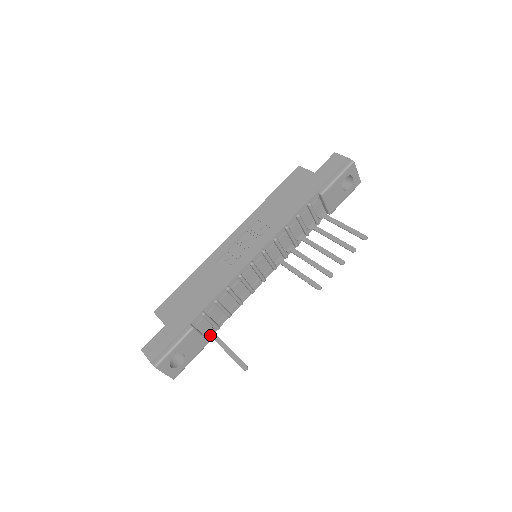
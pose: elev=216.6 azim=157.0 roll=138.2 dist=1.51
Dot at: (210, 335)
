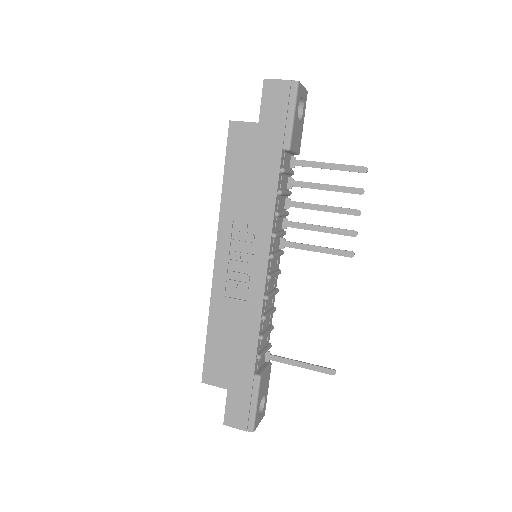
Dot at: occluded
